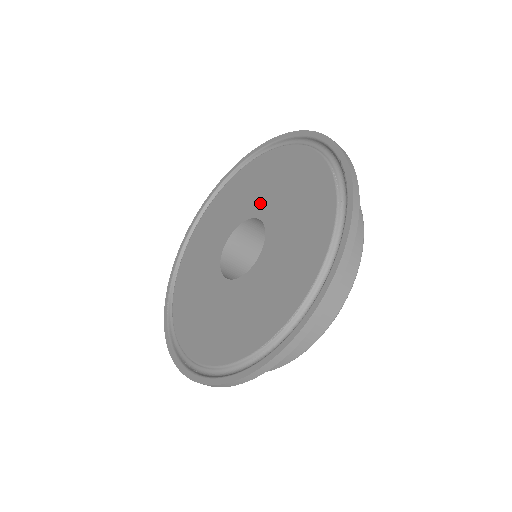
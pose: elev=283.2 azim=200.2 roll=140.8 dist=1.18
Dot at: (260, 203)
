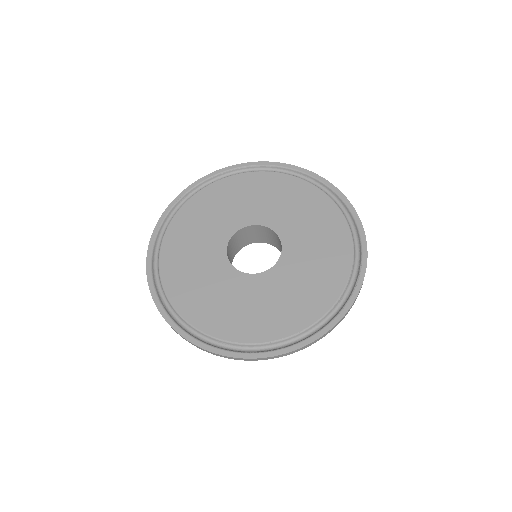
Dot at: (289, 228)
